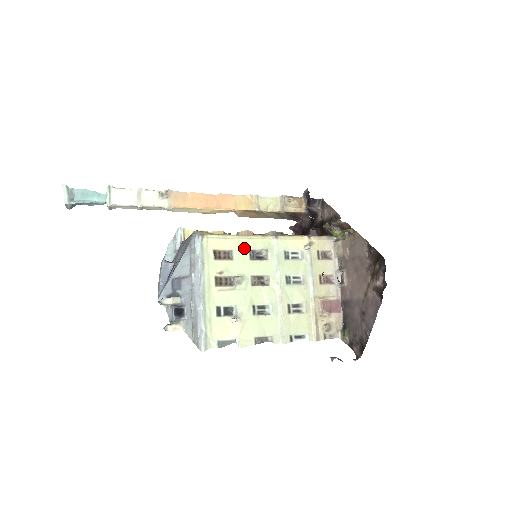
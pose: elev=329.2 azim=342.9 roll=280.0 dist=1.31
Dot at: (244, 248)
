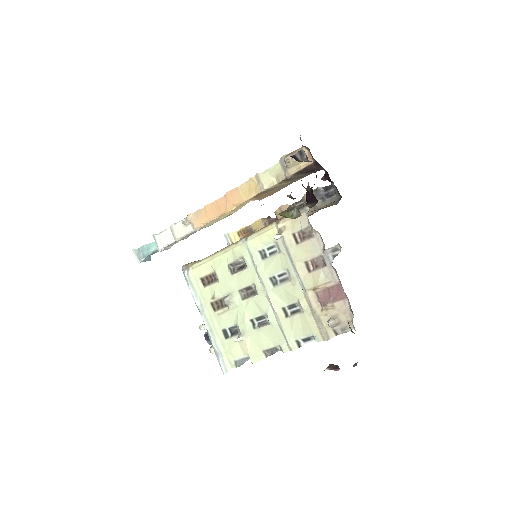
Dot at: (222, 265)
